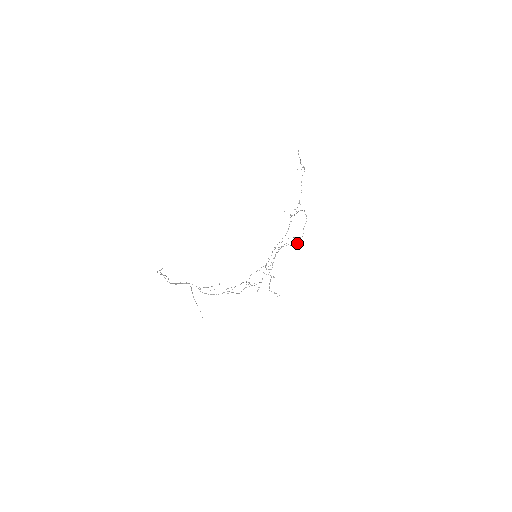
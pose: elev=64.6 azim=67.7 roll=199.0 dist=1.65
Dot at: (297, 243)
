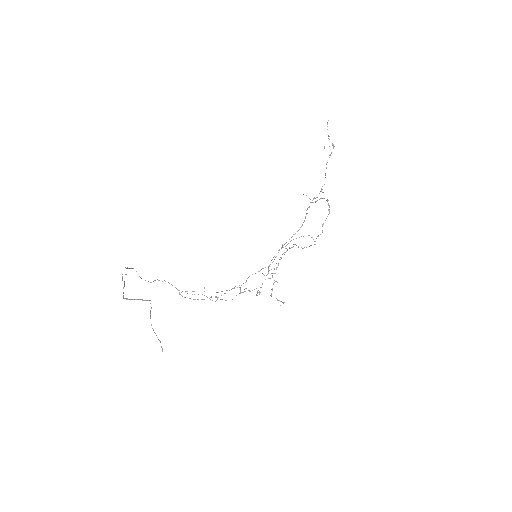
Dot at: occluded
